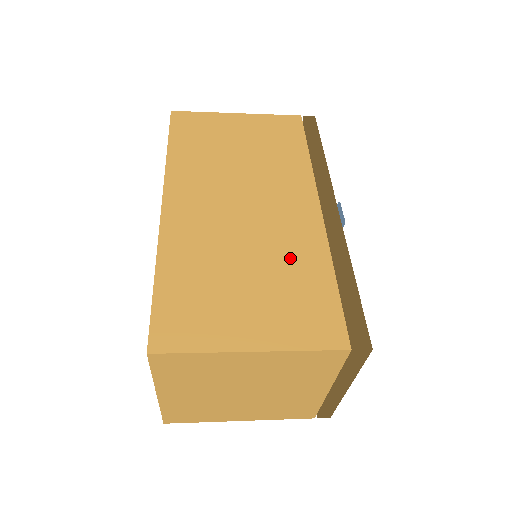
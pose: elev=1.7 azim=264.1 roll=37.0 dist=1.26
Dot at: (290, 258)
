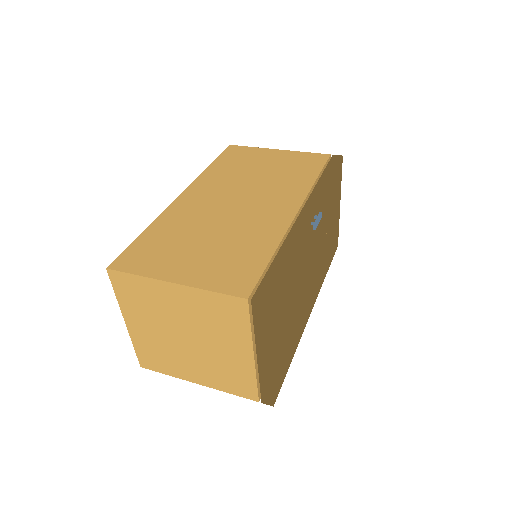
Dot at: (247, 237)
